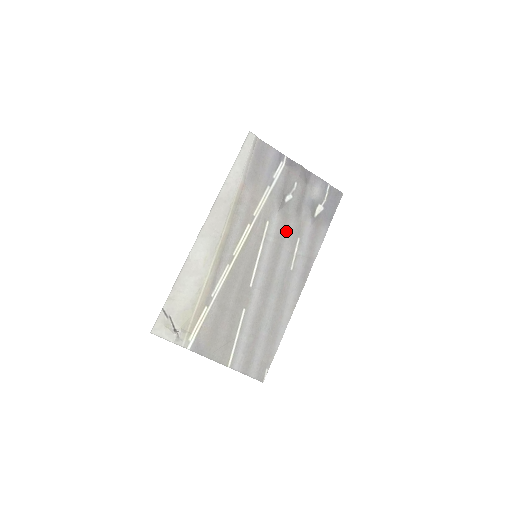
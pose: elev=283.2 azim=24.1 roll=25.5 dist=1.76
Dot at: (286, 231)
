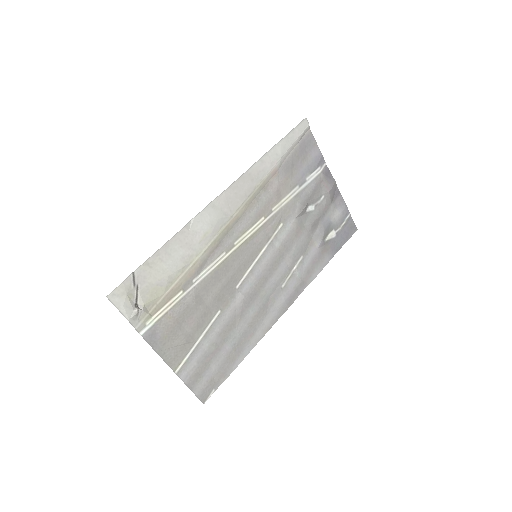
Dot at: (294, 243)
